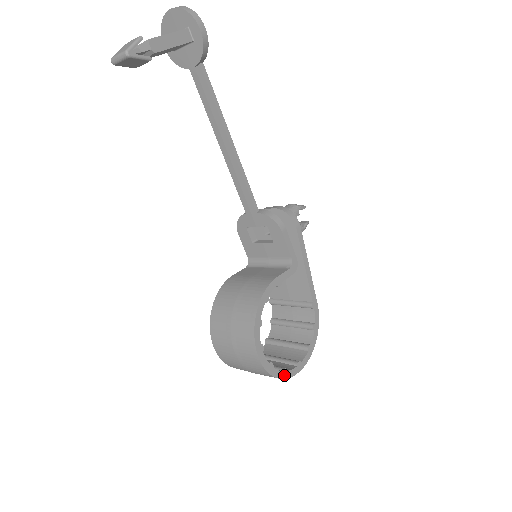
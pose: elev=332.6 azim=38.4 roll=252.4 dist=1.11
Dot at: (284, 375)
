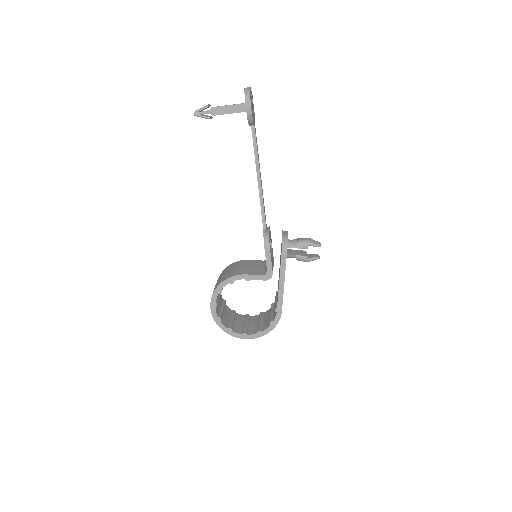
Dot at: (228, 331)
